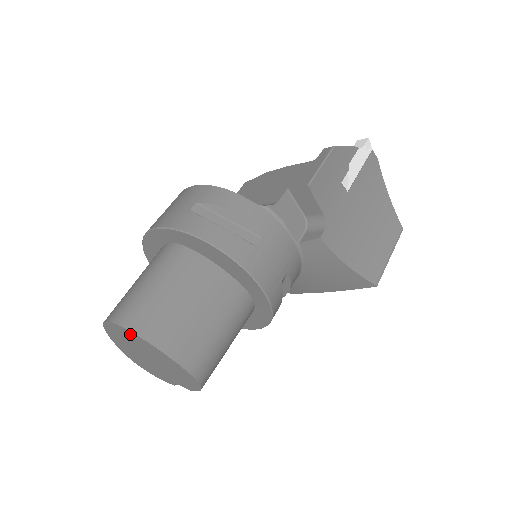
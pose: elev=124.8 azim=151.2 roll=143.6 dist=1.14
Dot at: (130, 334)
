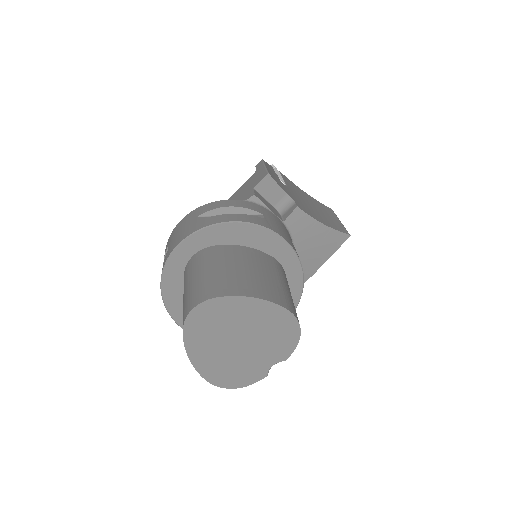
Dot at: (219, 305)
